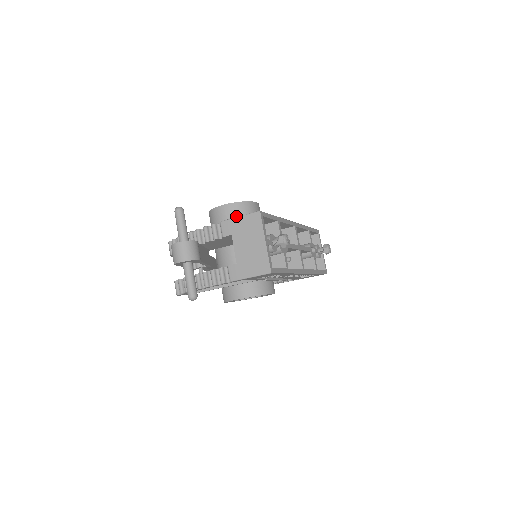
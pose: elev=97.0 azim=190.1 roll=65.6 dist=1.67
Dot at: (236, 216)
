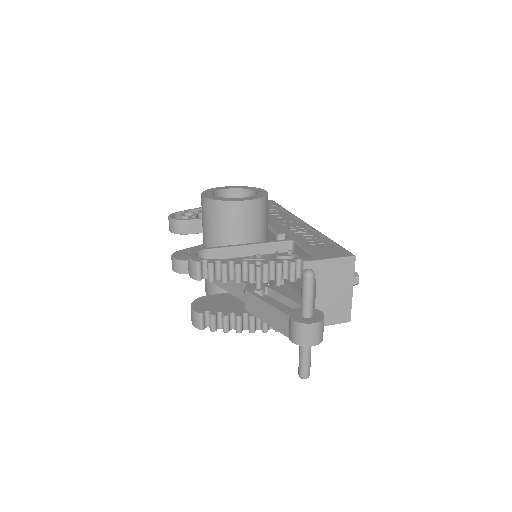
Dot at: (258, 216)
